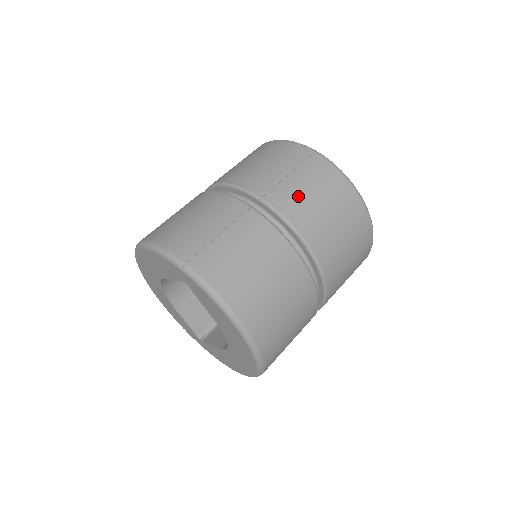
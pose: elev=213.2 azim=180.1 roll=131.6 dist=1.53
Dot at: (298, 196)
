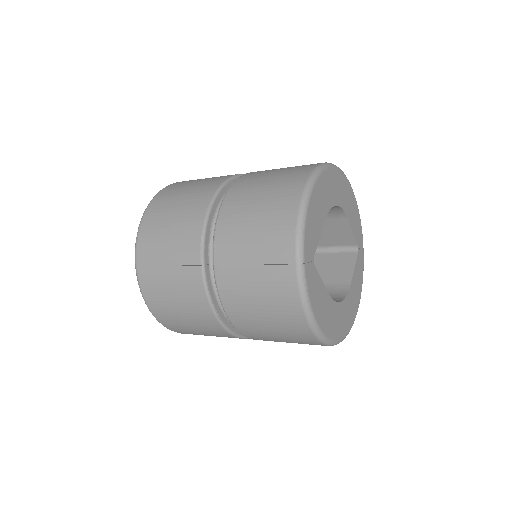
Dot at: (242, 290)
